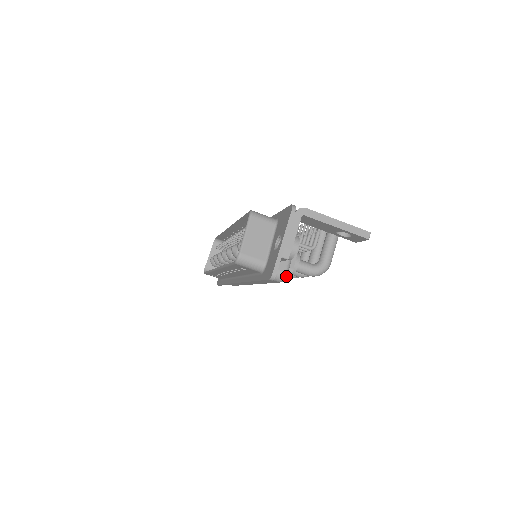
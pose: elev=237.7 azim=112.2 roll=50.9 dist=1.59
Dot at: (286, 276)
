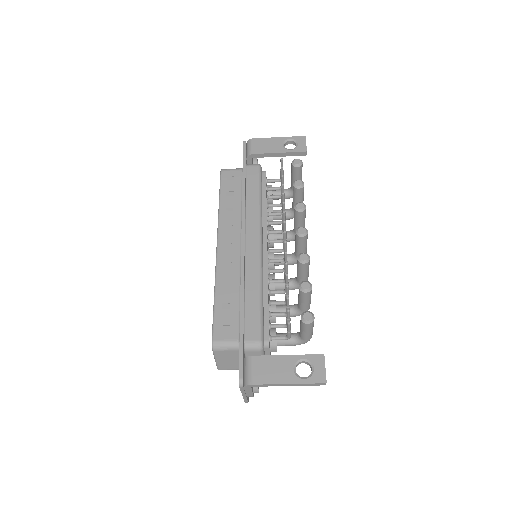
Dot at: occluded
